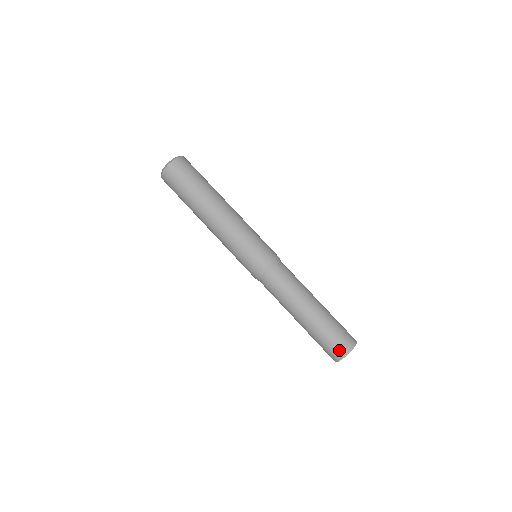
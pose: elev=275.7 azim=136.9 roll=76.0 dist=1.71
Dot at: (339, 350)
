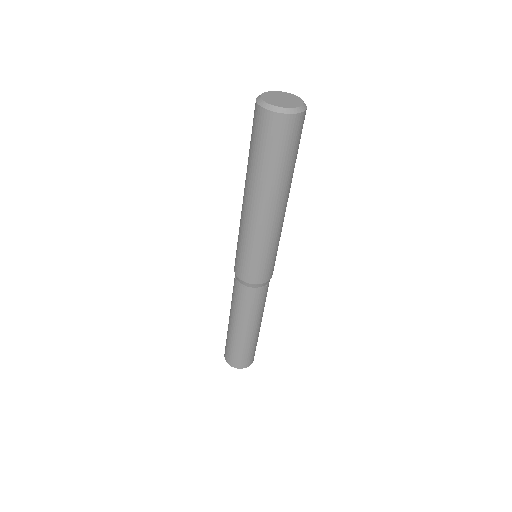
Dot at: (226, 355)
